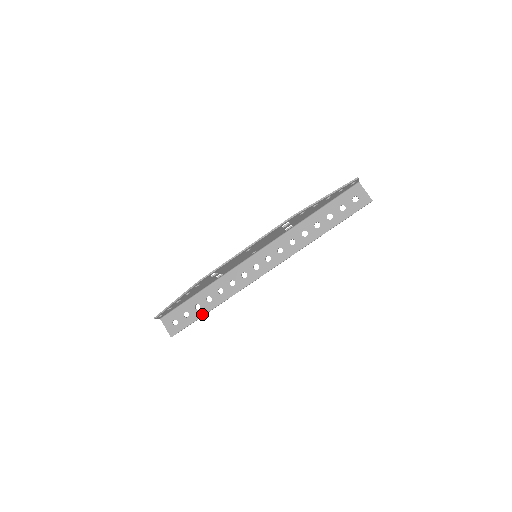
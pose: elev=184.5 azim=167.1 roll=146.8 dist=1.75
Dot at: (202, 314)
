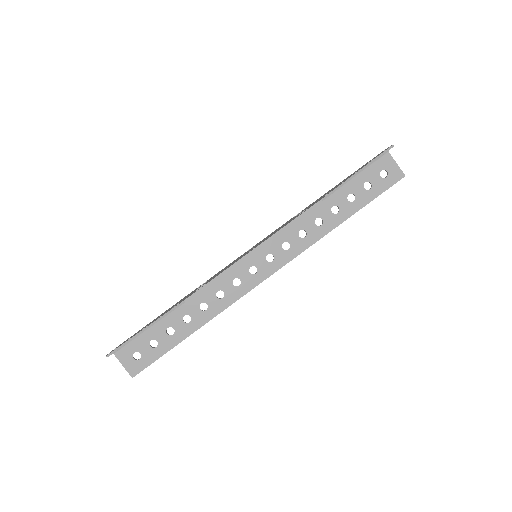
Dot at: (178, 341)
